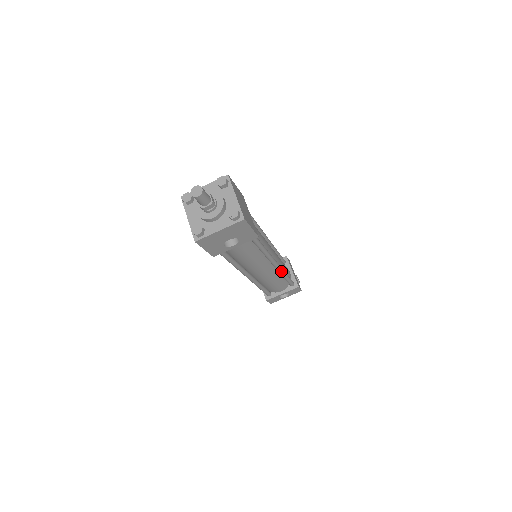
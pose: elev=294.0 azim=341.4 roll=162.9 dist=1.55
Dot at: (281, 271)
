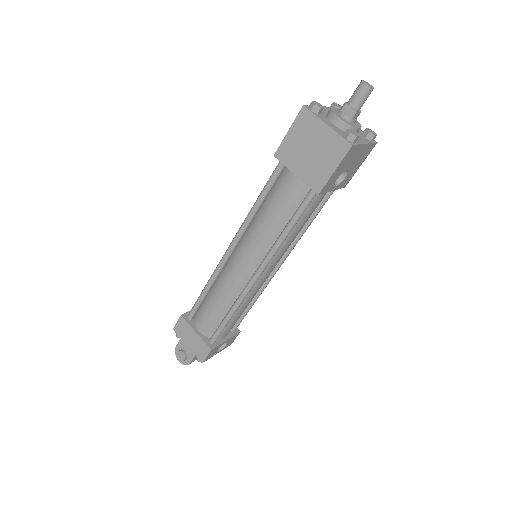
Dot at: (266, 285)
